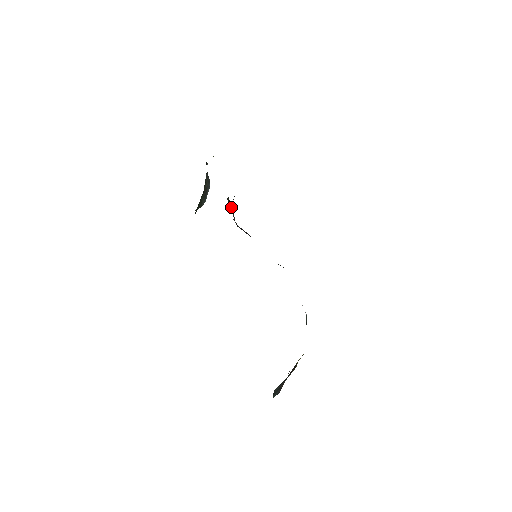
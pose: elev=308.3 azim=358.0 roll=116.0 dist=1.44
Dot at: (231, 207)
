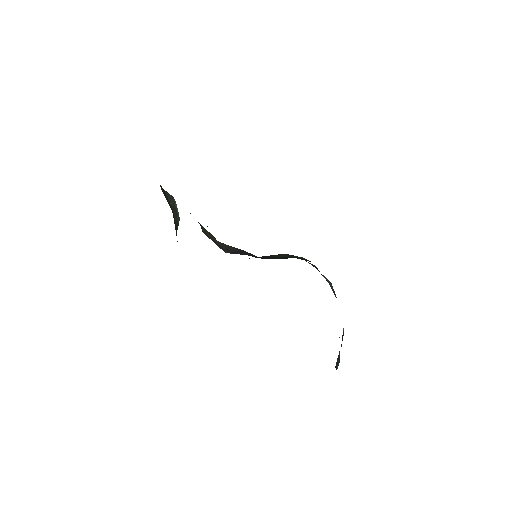
Dot at: (209, 234)
